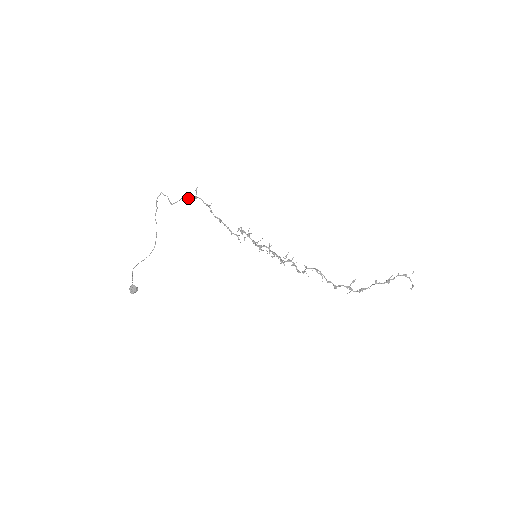
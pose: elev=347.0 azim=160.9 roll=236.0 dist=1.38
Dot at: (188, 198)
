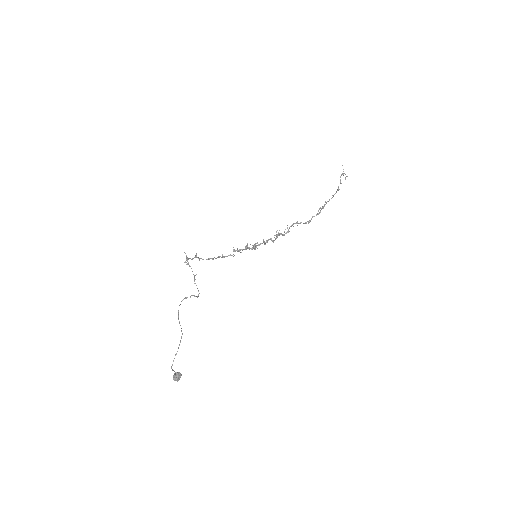
Dot at: (193, 274)
